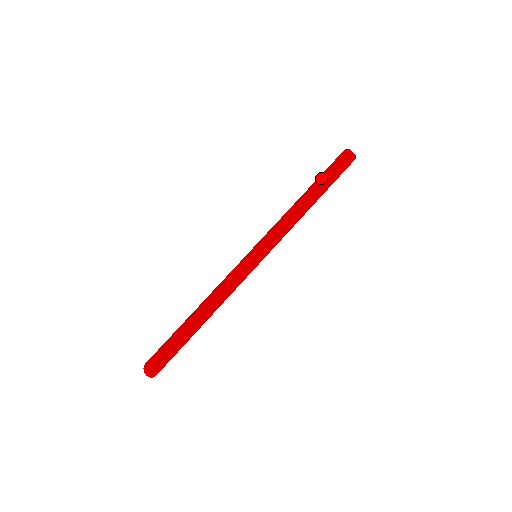
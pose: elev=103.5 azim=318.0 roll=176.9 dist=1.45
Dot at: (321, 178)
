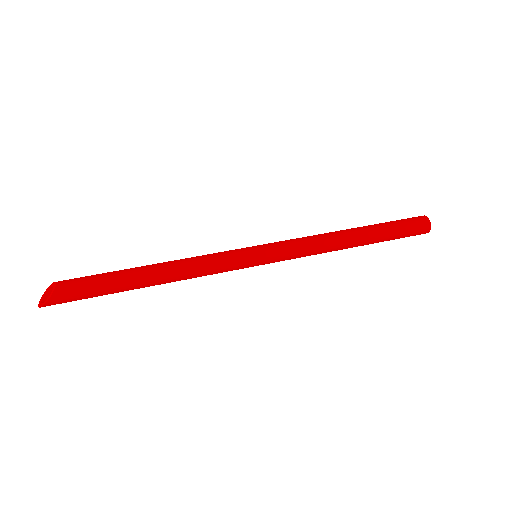
Dot at: occluded
